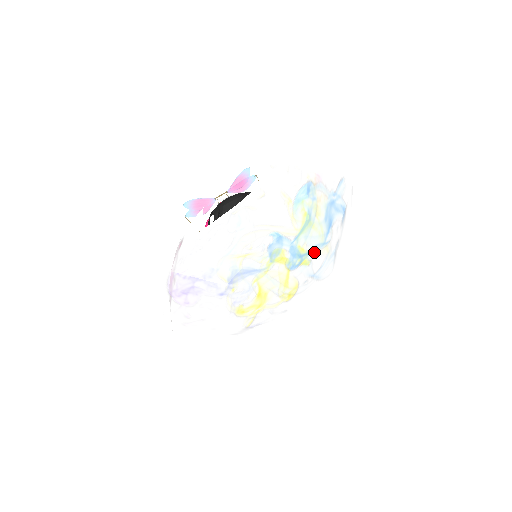
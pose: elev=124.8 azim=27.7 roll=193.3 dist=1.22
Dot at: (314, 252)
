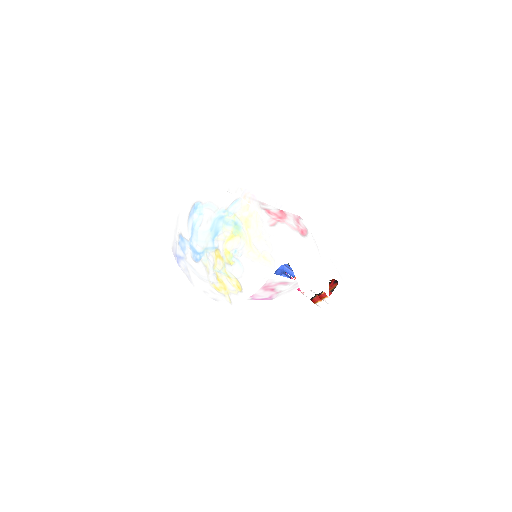
Dot at: (208, 253)
